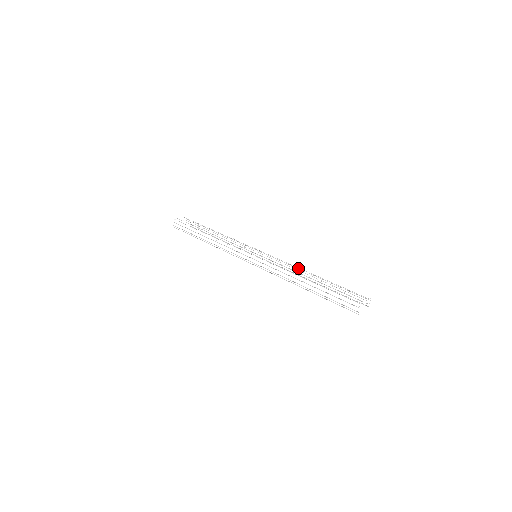
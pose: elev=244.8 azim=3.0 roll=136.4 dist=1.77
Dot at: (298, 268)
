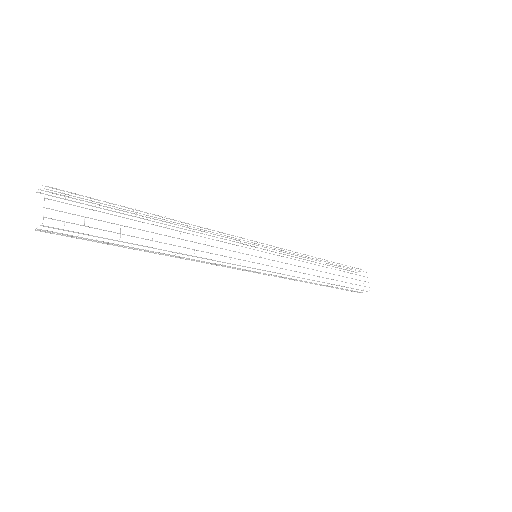
Dot at: (304, 254)
